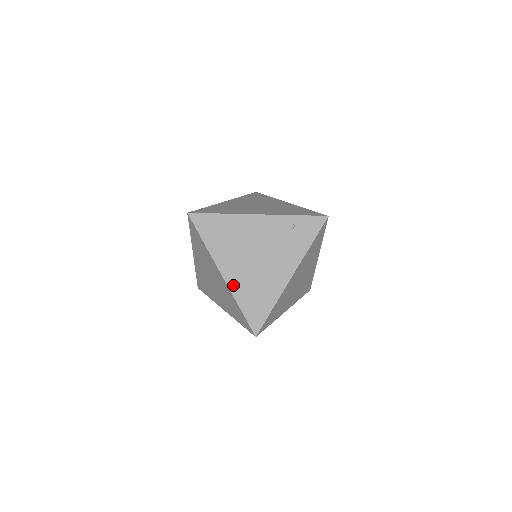
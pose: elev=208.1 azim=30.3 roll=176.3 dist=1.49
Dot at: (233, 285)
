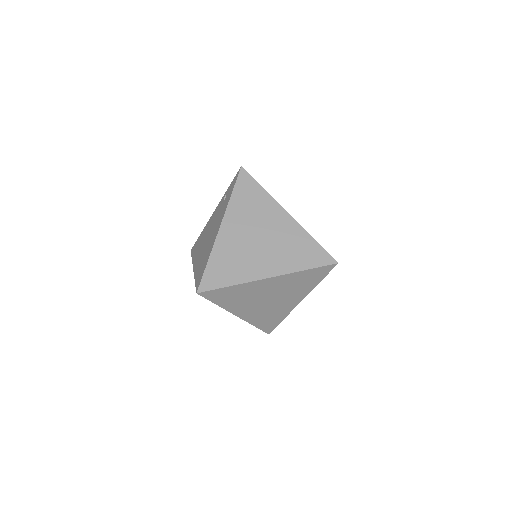
Dot at: (196, 269)
